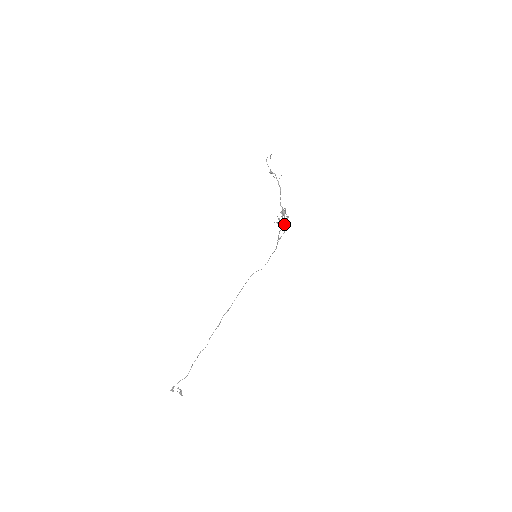
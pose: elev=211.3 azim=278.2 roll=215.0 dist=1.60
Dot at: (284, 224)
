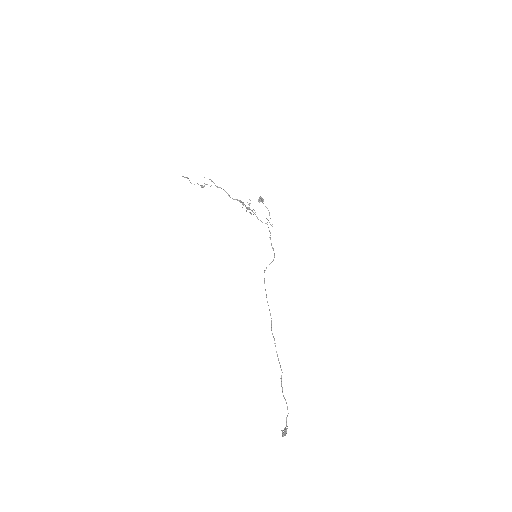
Dot at: (249, 209)
